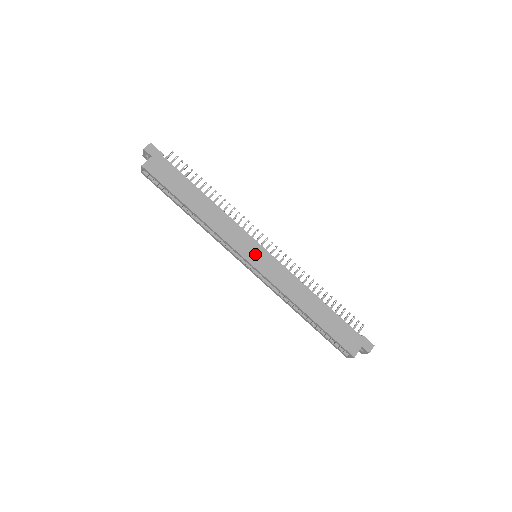
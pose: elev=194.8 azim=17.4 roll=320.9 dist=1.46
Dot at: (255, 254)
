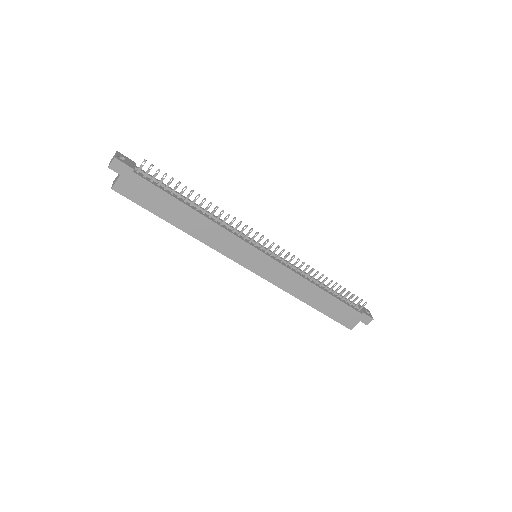
Dot at: (254, 260)
